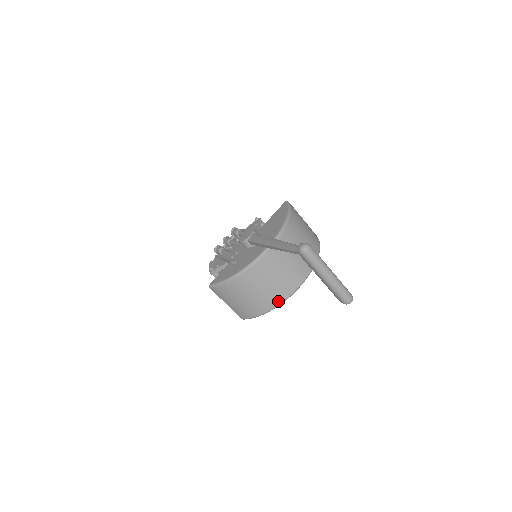
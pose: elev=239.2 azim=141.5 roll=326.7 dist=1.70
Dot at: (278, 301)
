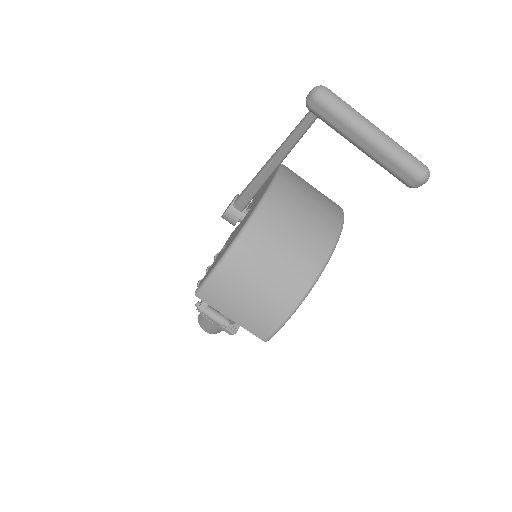
Dot at: (309, 277)
